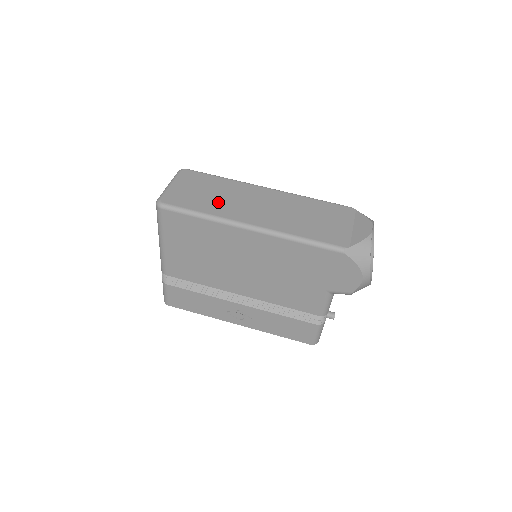
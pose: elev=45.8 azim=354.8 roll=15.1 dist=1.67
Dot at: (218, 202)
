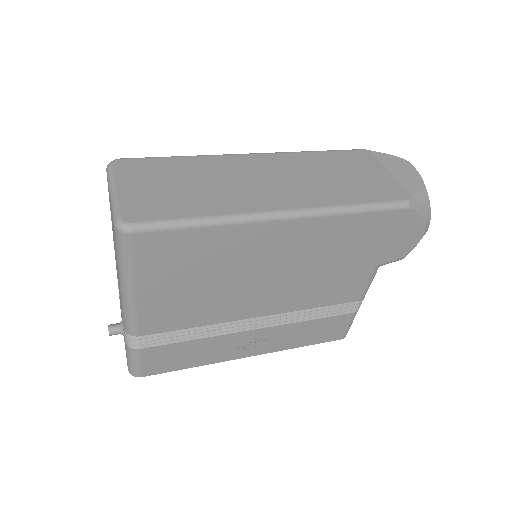
Dot at: (211, 193)
